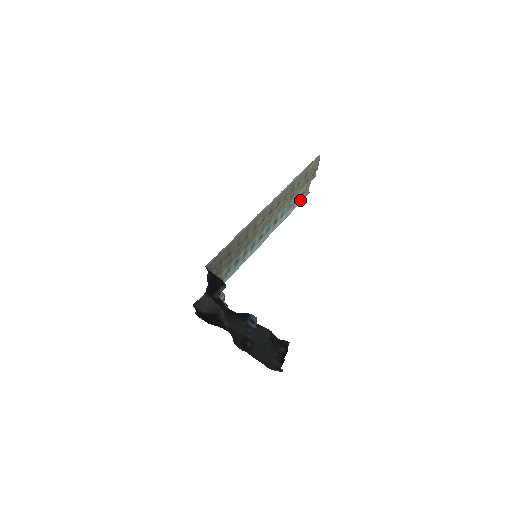
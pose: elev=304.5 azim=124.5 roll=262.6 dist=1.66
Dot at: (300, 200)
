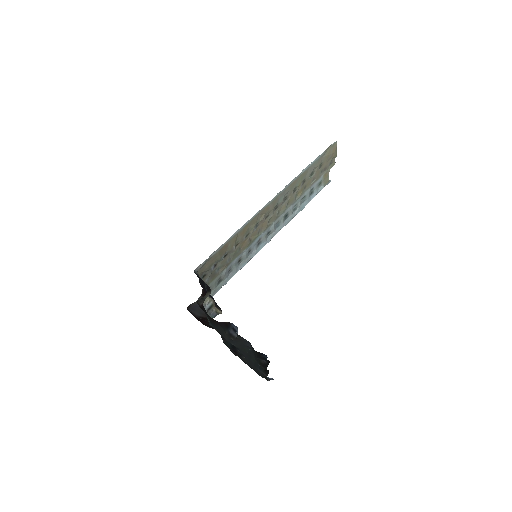
Dot at: (318, 190)
